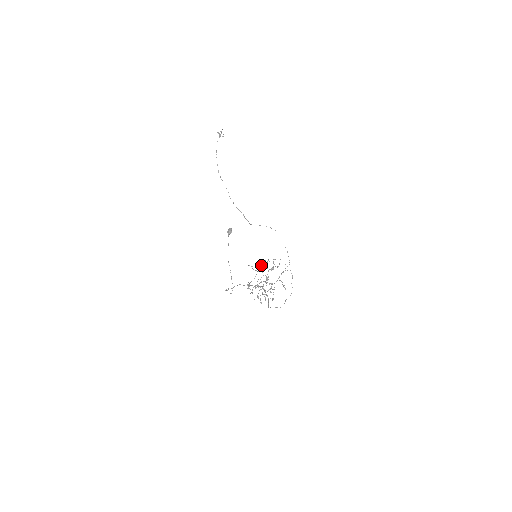
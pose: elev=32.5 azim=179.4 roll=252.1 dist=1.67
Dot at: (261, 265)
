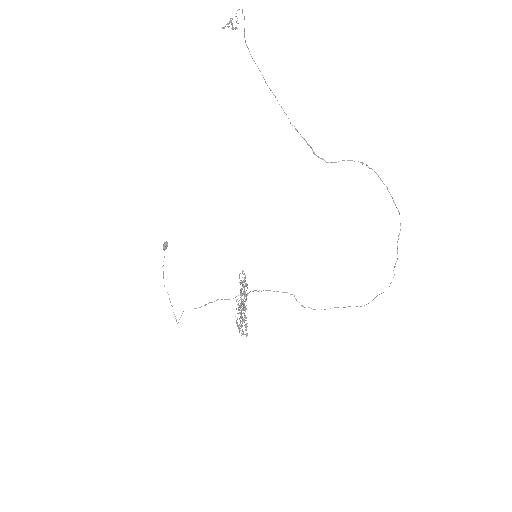
Dot at: occluded
